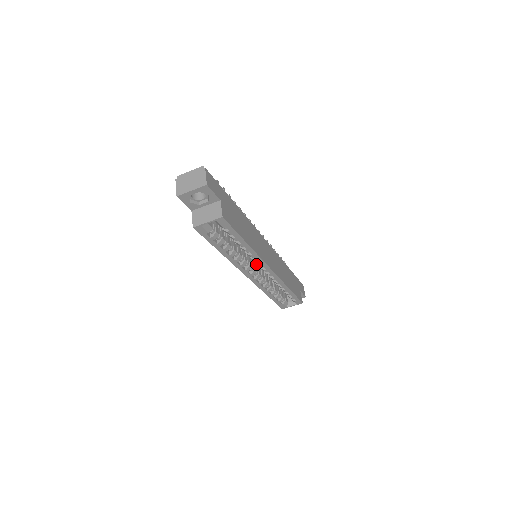
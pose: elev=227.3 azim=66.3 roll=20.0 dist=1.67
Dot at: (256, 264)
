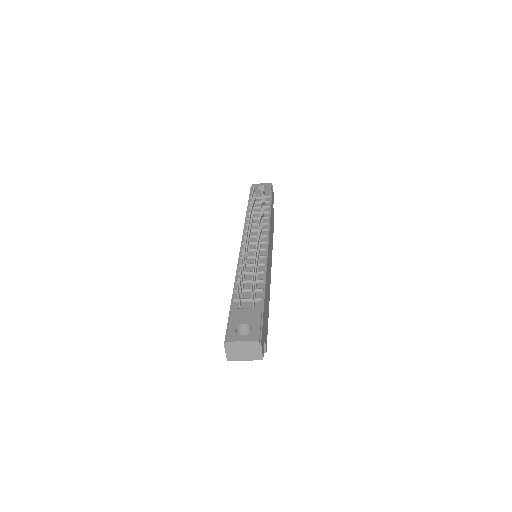
Dot at: occluded
